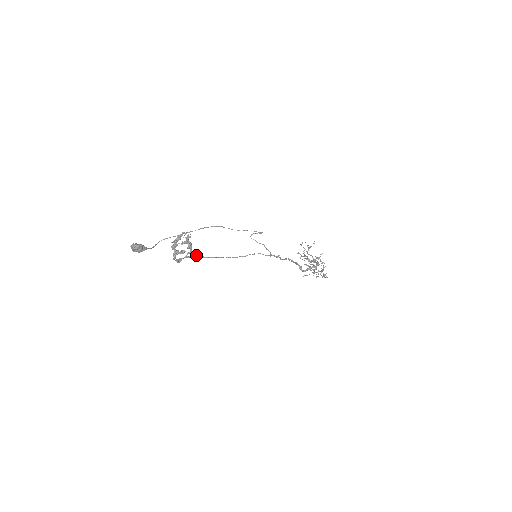
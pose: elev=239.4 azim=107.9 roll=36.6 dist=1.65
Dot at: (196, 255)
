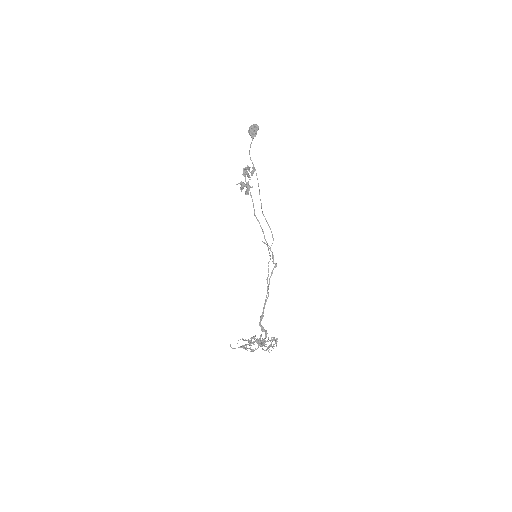
Dot at: (249, 189)
